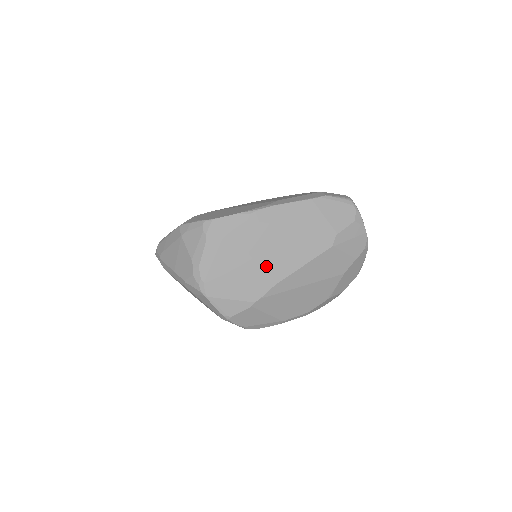
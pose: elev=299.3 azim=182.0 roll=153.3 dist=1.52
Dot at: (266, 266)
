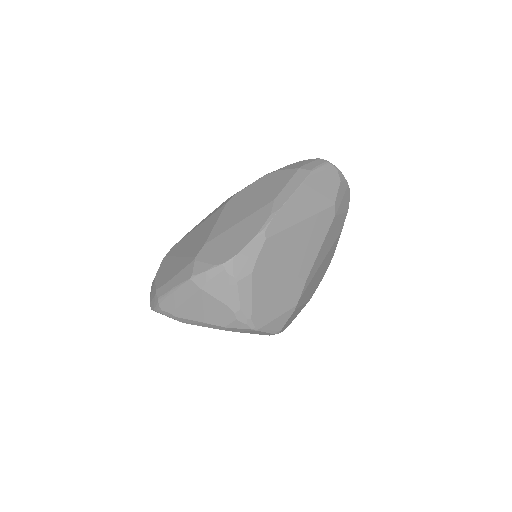
Dot at: (294, 269)
